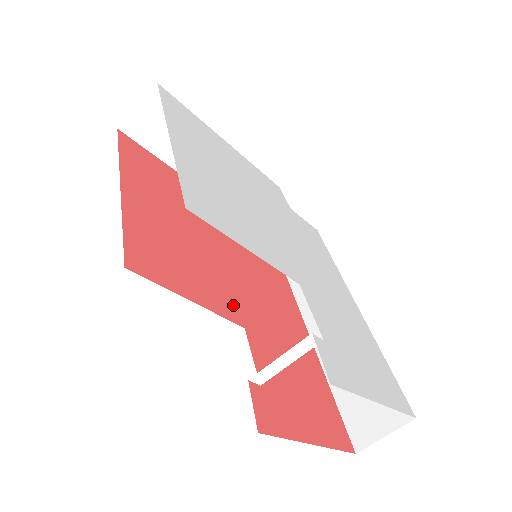
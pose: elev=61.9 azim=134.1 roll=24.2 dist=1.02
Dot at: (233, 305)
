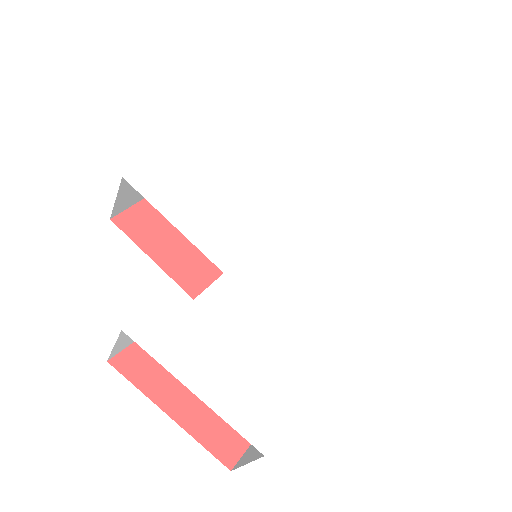
Dot at: occluded
